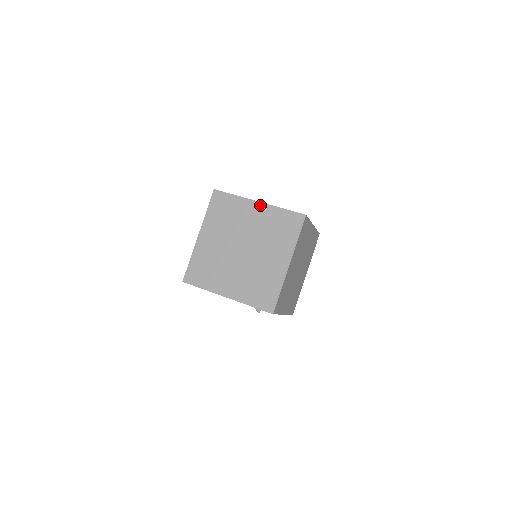
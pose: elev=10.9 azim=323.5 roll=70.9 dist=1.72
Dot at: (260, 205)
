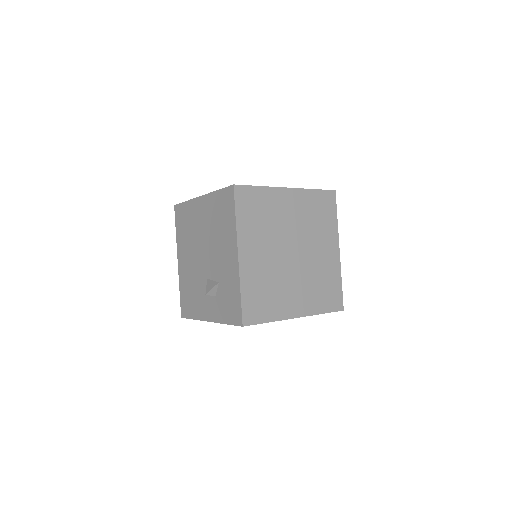
Dot at: occluded
